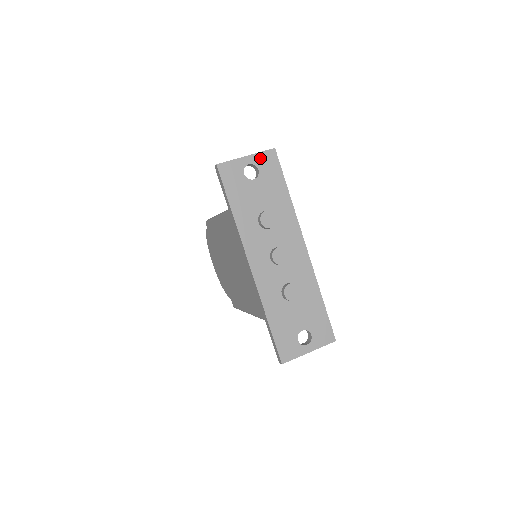
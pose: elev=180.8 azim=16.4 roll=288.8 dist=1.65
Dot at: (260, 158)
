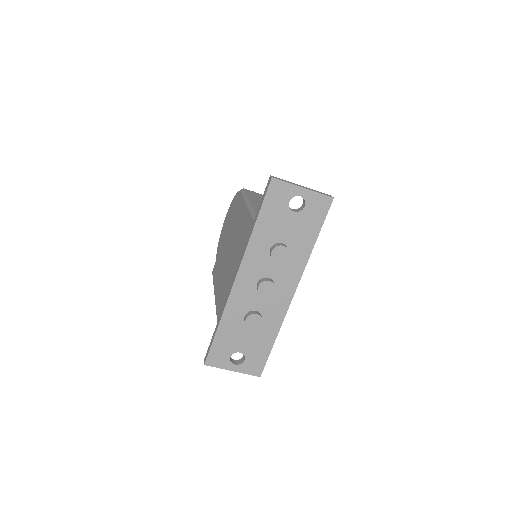
Dot at: (314, 198)
